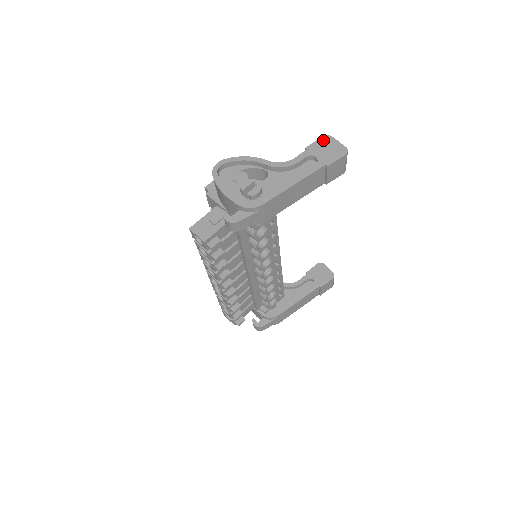
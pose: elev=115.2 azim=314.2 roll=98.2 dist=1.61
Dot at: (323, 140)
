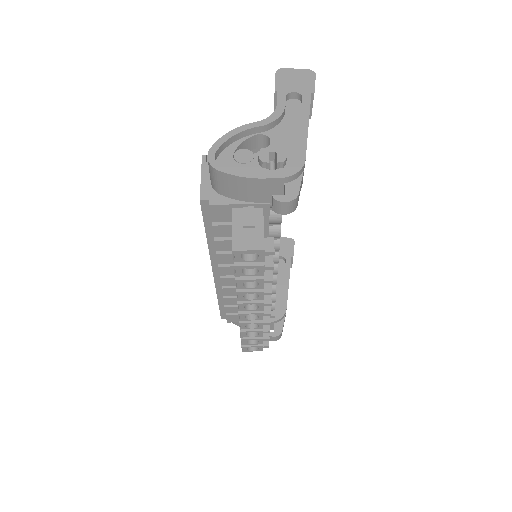
Dot at: (281, 75)
